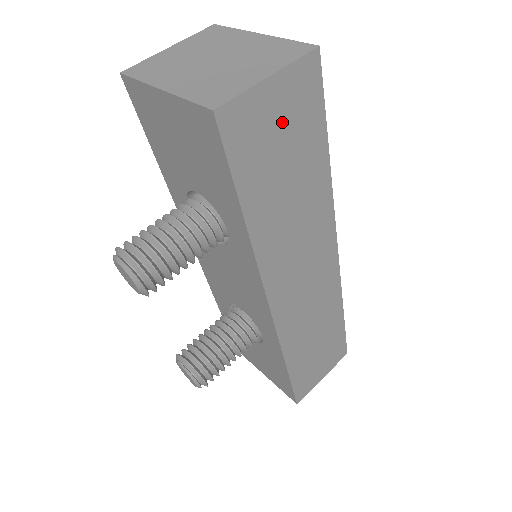
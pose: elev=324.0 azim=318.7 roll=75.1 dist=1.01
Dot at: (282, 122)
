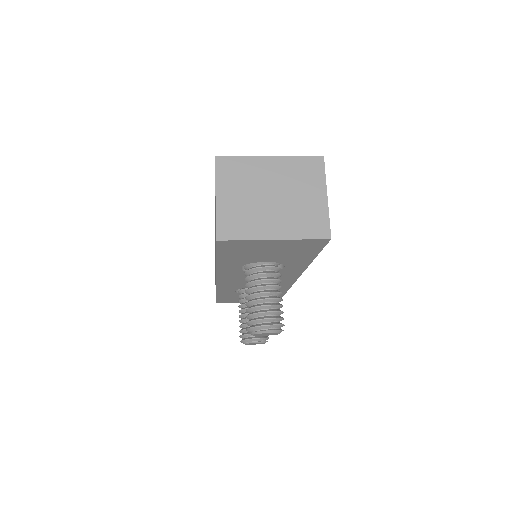
Dot at: occluded
